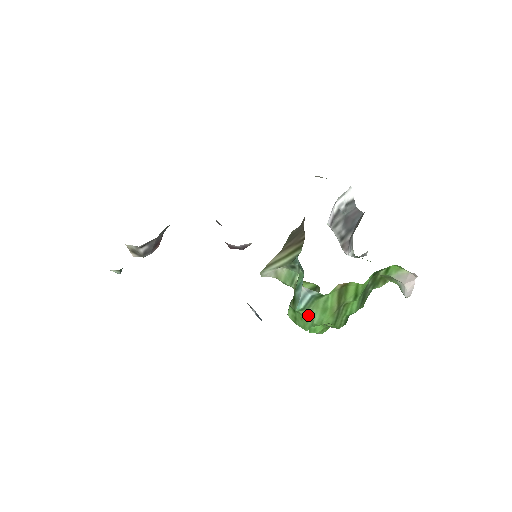
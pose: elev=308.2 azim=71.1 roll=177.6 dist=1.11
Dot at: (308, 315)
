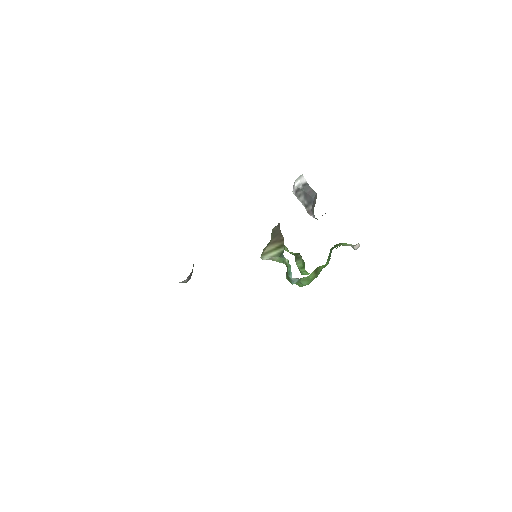
Dot at: (300, 283)
